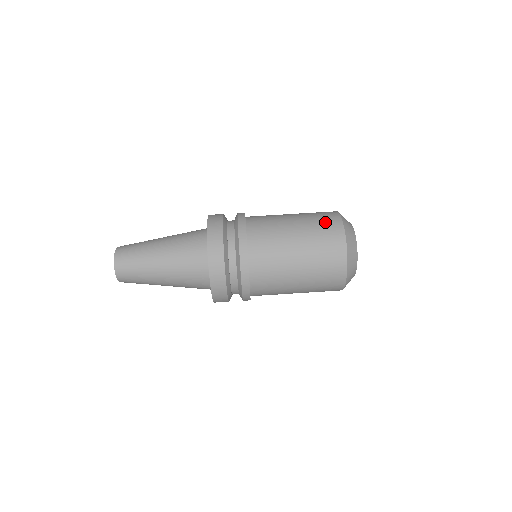
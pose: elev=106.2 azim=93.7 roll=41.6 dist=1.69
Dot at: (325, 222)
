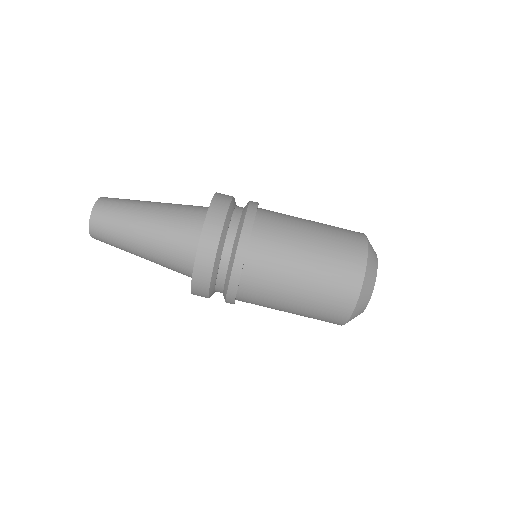
Dot at: occluded
